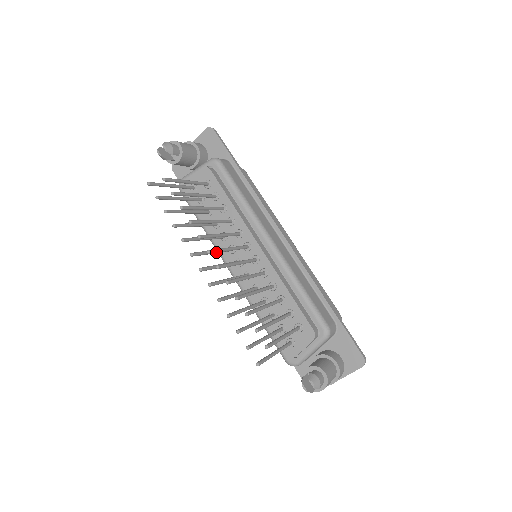
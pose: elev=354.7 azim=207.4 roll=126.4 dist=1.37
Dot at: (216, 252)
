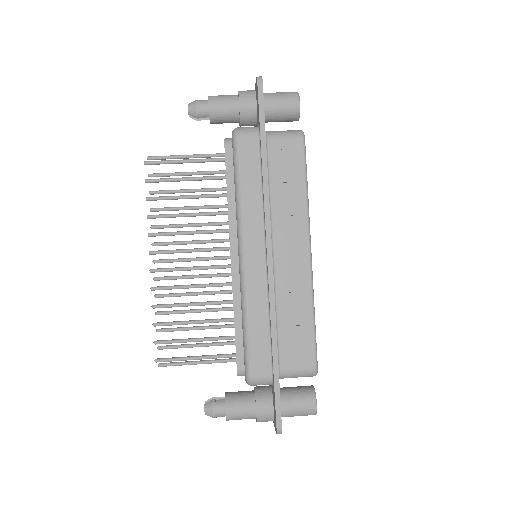
Dot at: (163, 253)
